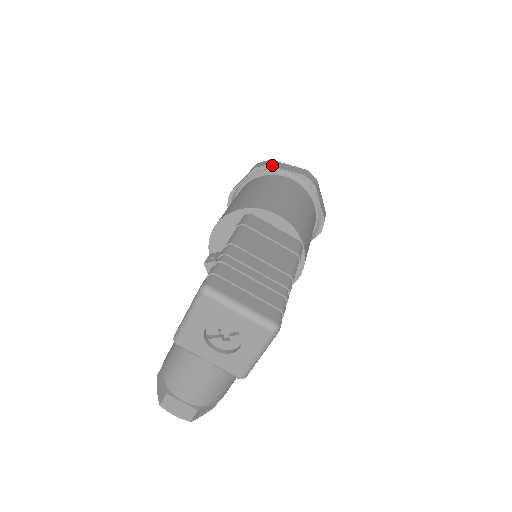
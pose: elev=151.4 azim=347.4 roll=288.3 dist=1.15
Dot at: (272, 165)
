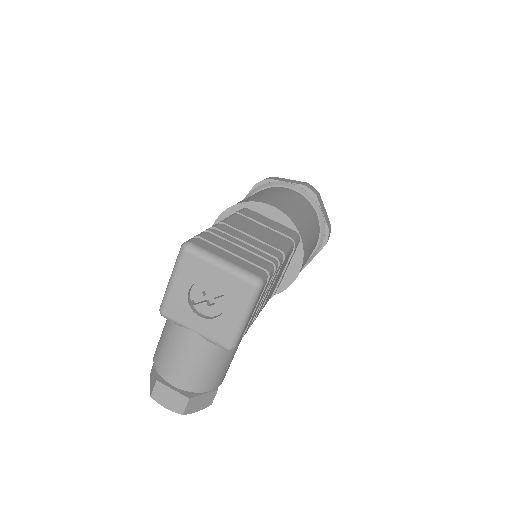
Dot at: (273, 179)
